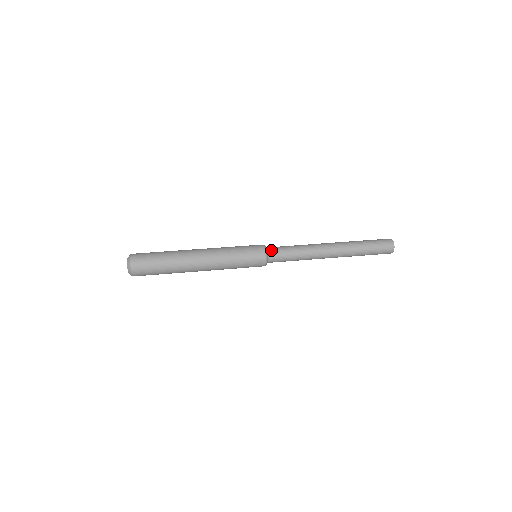
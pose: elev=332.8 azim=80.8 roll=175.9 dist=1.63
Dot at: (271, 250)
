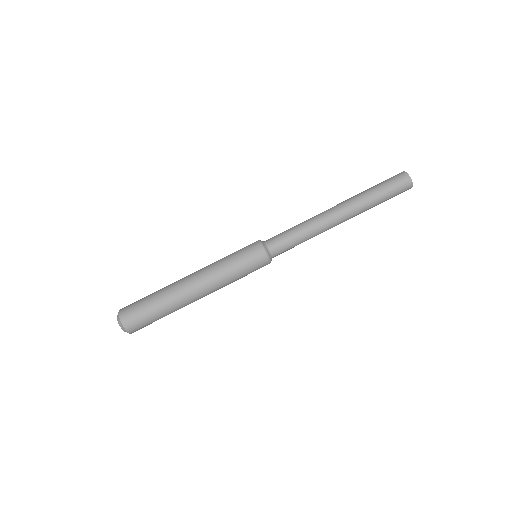
Dot at: occluded
